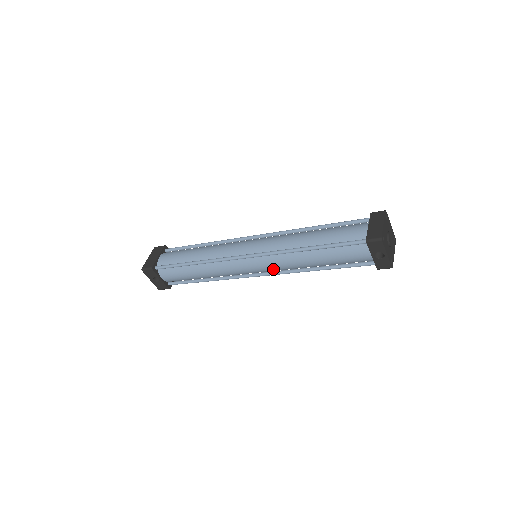
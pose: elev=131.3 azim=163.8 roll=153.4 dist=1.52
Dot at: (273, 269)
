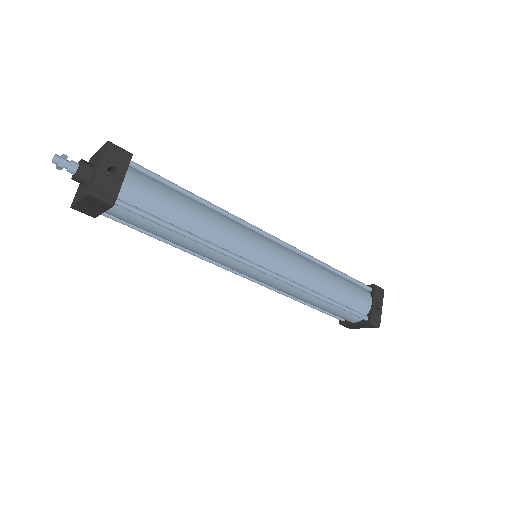
Dot at: (288, 270)
